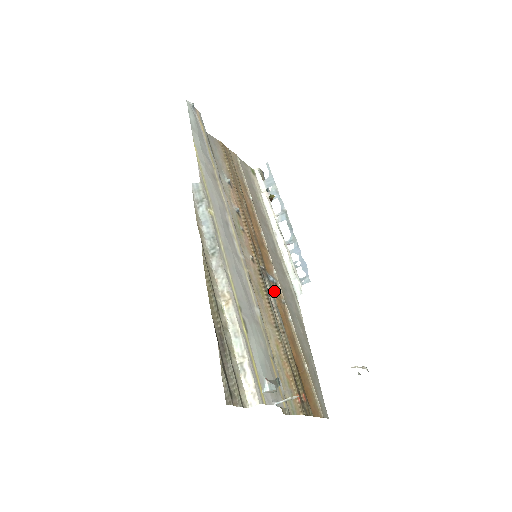
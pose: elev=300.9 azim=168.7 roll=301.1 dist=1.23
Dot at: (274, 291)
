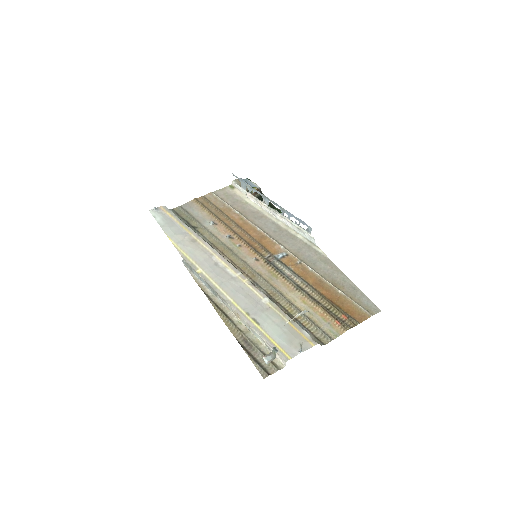
Dot at: (287, 263)
